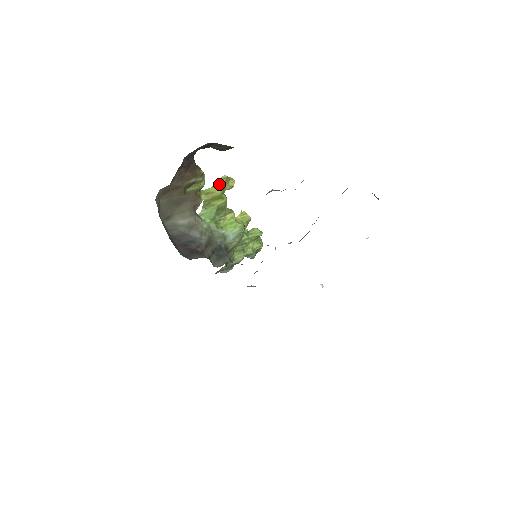
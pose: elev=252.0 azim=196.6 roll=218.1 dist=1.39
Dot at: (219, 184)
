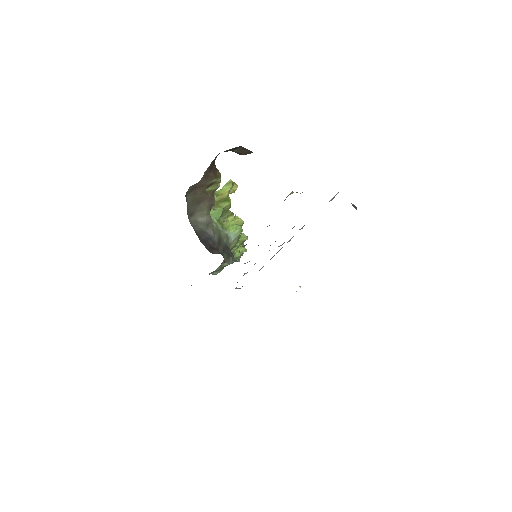
Dot at: (227, 187)
